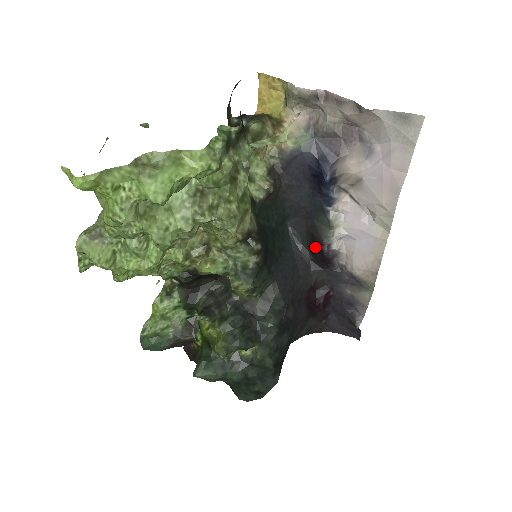
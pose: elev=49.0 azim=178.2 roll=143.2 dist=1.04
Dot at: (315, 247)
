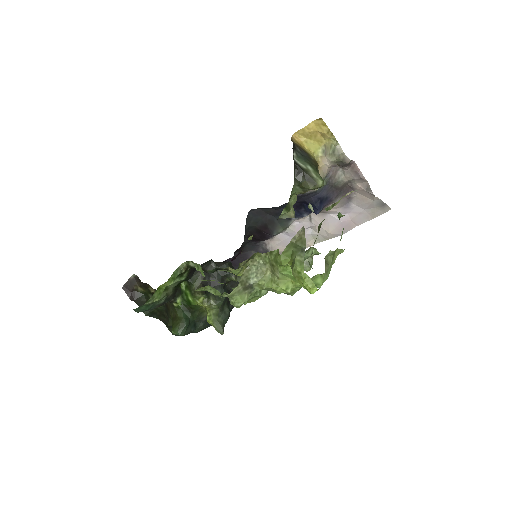
Dot at: (261, 232)
